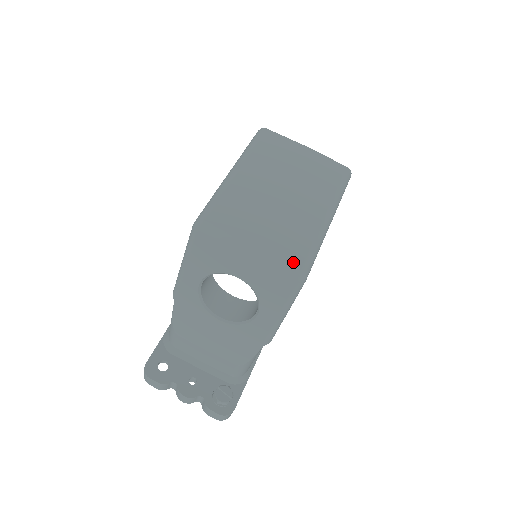
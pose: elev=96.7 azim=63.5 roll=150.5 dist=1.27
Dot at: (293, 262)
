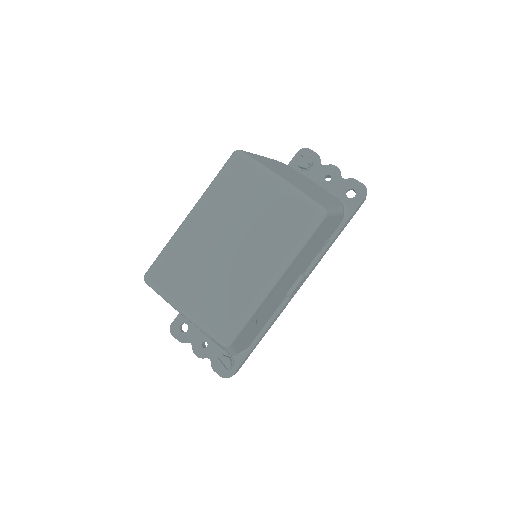
Dot at: (218, 330)
